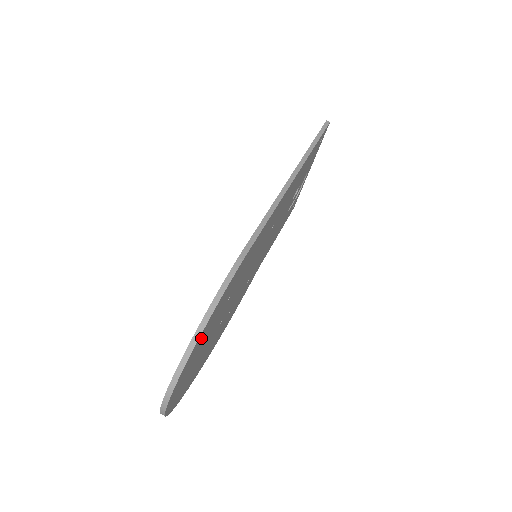
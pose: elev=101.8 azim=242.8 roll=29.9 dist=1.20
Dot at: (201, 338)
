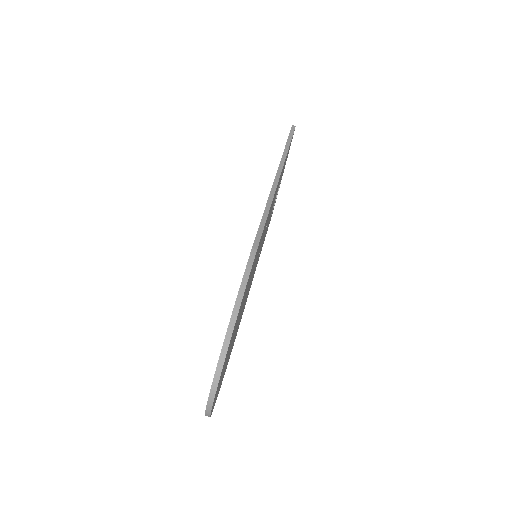
Dot at: occluded
